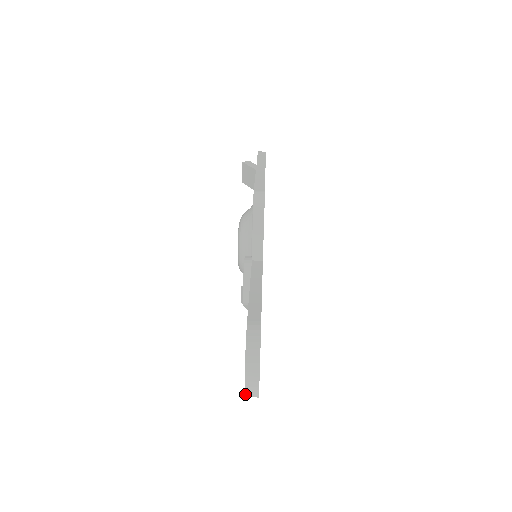
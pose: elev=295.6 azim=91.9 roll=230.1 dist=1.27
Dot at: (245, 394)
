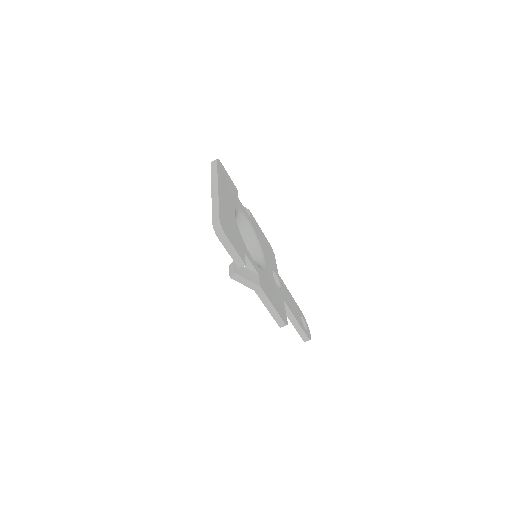
Dot at: occluded
